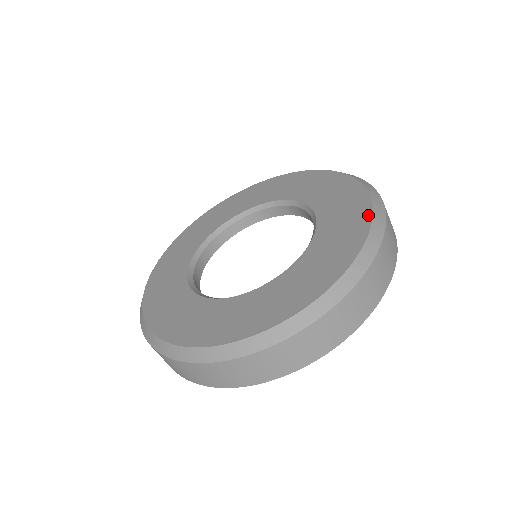
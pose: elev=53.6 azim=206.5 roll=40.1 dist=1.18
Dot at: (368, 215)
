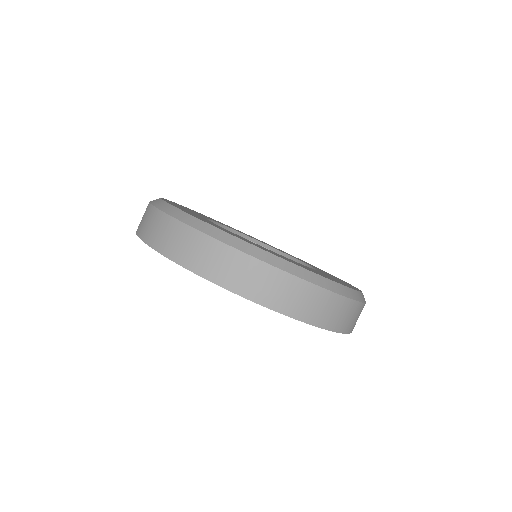
Dot at: occluded
